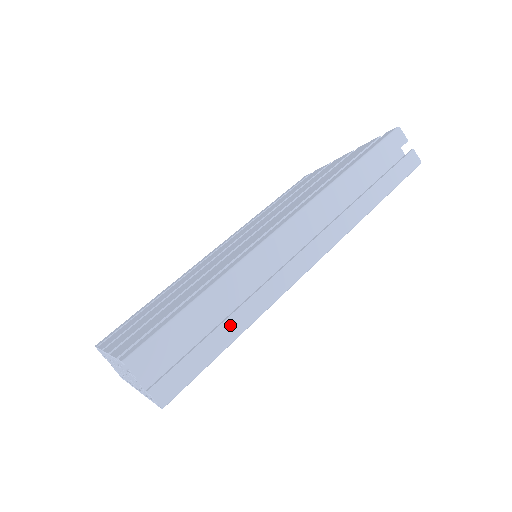
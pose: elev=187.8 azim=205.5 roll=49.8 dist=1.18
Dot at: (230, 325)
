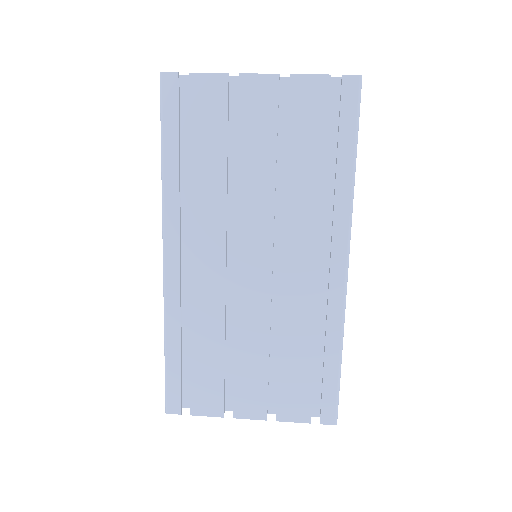
Dot at: occluded
